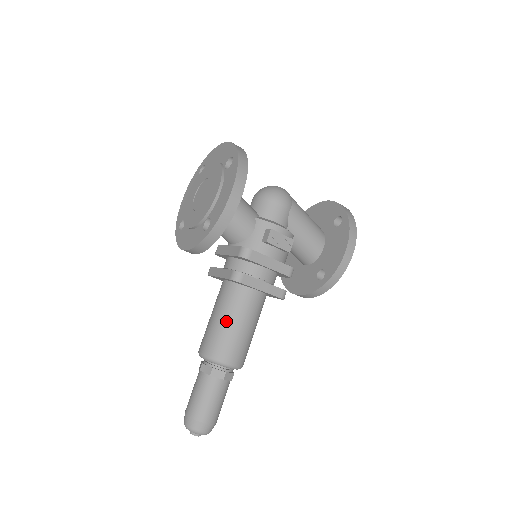
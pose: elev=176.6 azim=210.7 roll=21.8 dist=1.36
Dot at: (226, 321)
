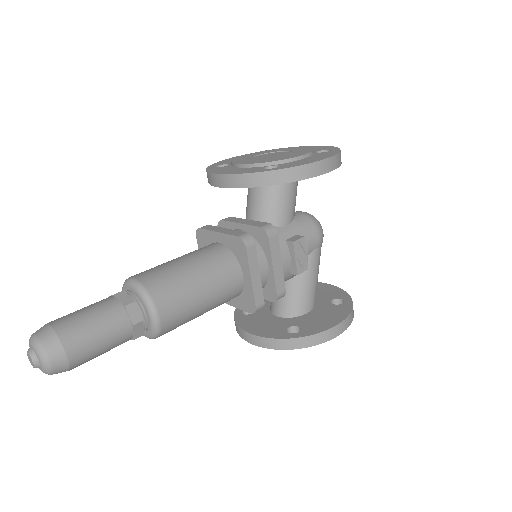
Dot at: (193, 271)
